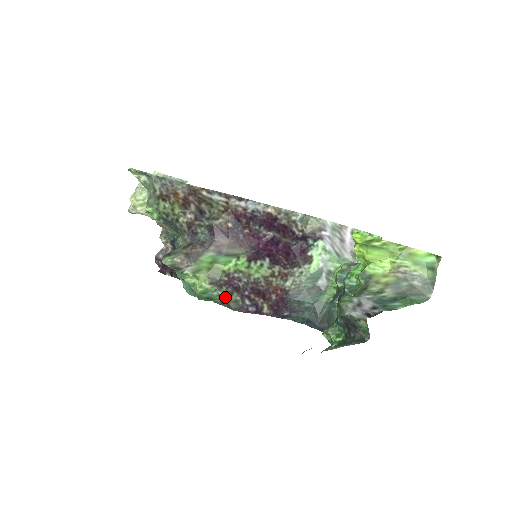
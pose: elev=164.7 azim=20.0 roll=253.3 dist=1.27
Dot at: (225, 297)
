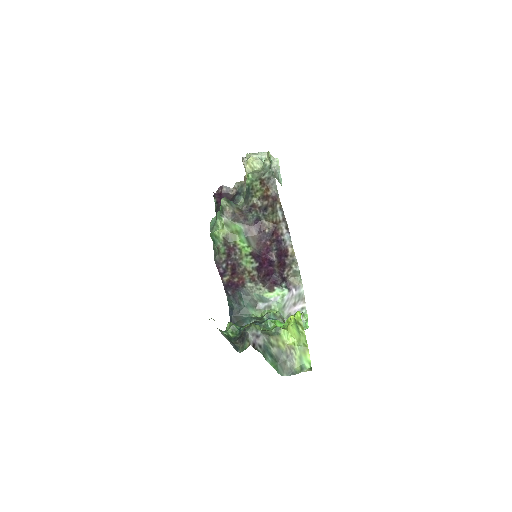
Dot at: (220, 251)
